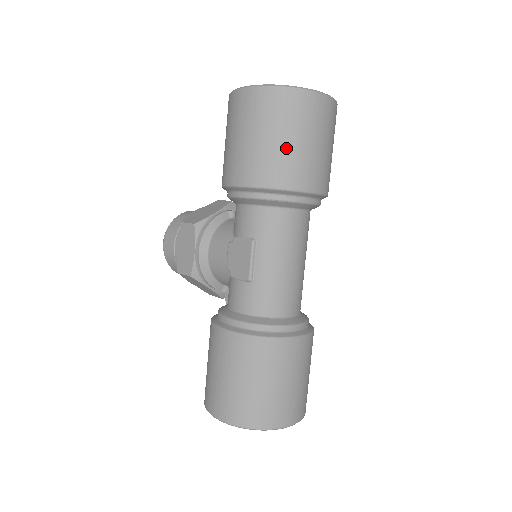
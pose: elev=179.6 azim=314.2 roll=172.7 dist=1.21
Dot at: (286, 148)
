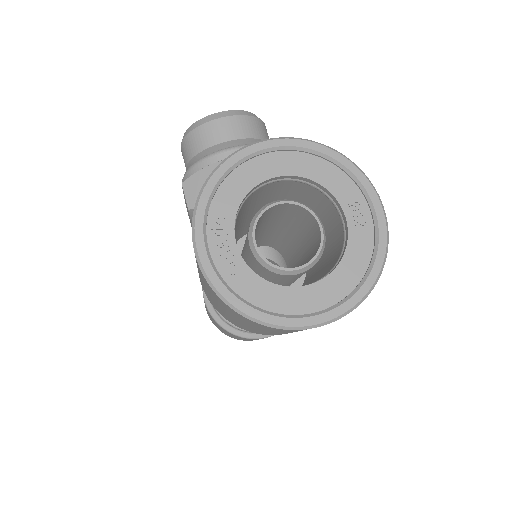
Dot at: (245, 326)
